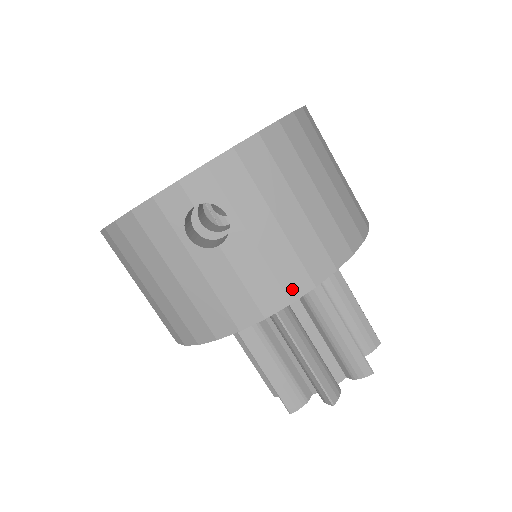
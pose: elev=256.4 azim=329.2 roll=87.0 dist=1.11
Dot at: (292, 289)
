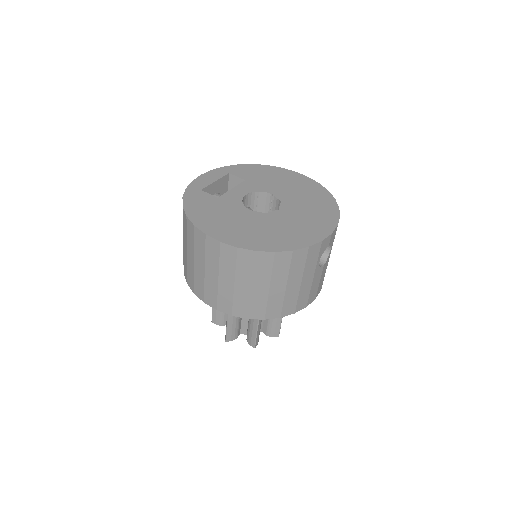
Dot at: occluded
